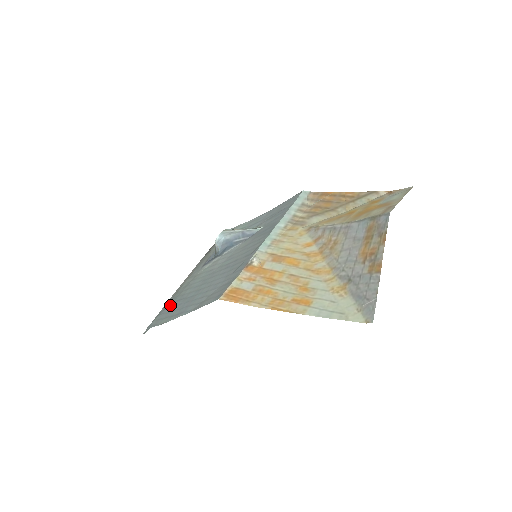
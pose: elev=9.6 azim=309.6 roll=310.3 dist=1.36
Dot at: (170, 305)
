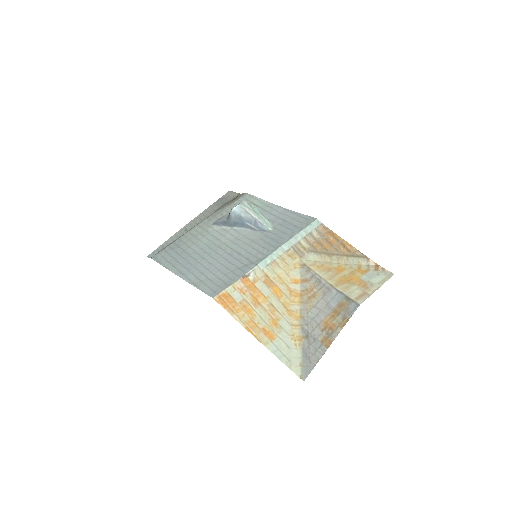
Dot at: (176, 249)
